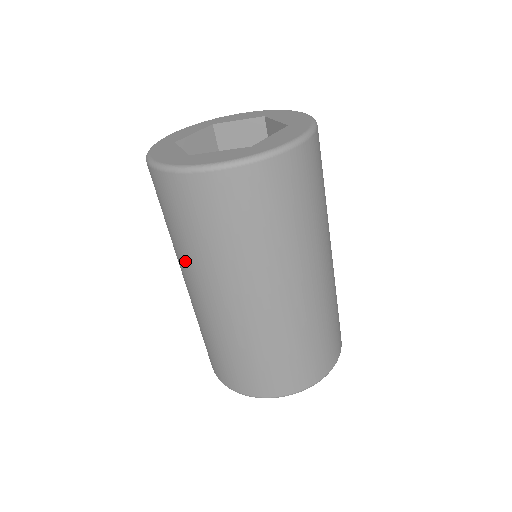
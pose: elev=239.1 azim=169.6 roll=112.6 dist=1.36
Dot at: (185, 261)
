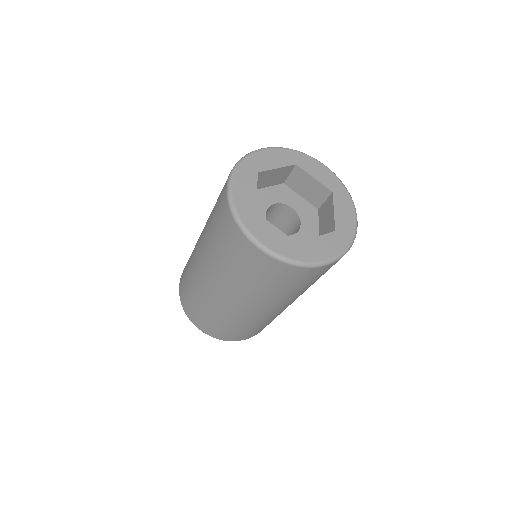
Dot at: (251, 296)
